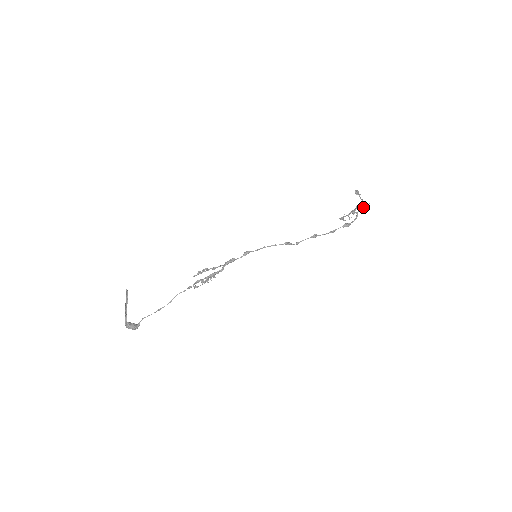
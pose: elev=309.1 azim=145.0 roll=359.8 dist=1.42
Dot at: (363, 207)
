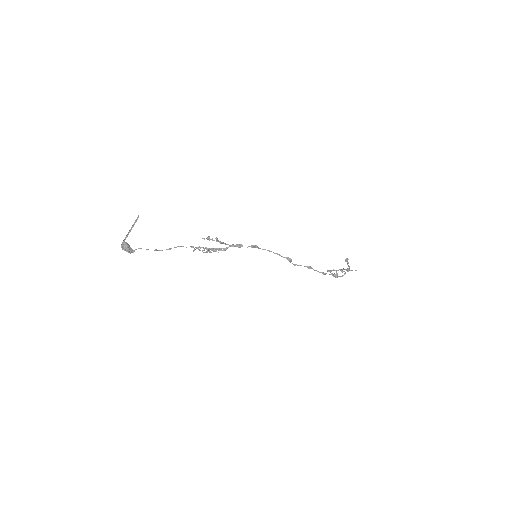
Dot at: (352, 270)
